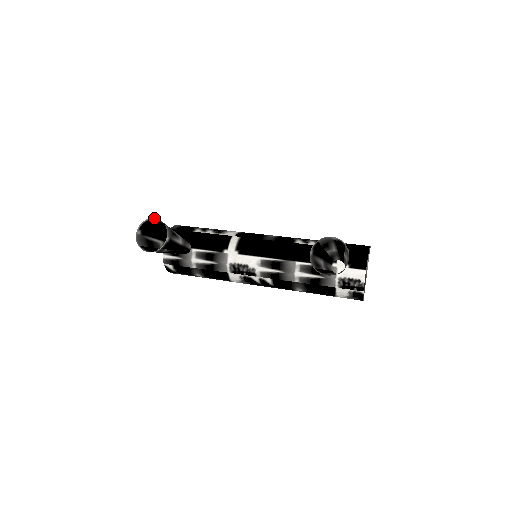
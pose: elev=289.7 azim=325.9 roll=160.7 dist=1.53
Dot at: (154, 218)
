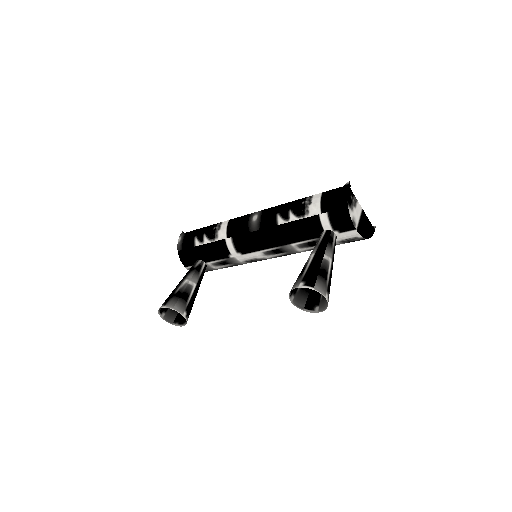
Dot at: (162, 307)
